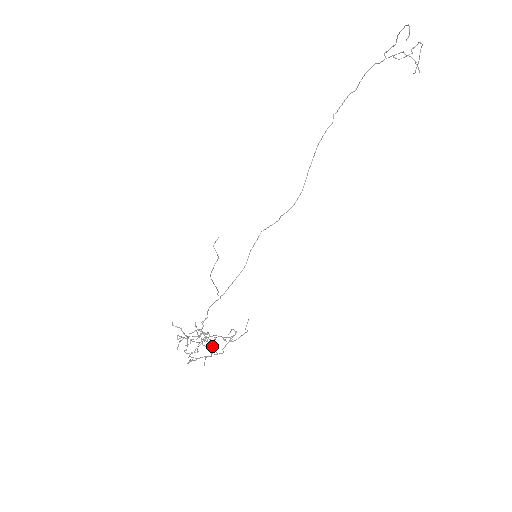
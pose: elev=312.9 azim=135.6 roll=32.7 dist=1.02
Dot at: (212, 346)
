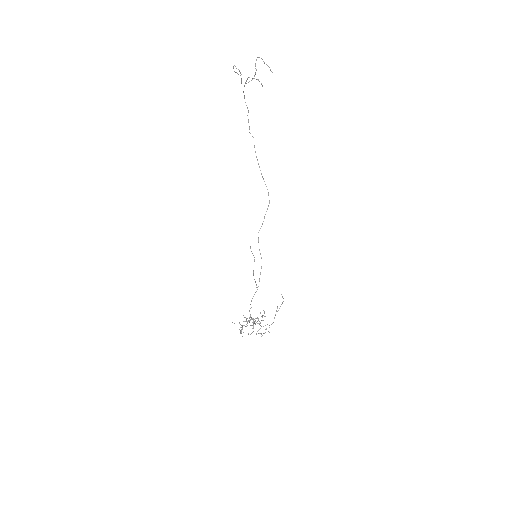
Dot at: occluded
